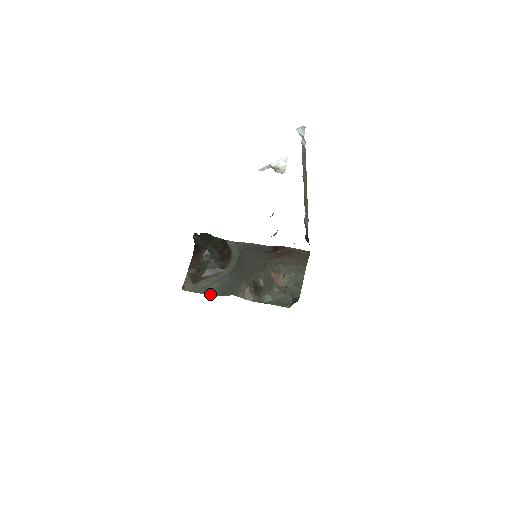
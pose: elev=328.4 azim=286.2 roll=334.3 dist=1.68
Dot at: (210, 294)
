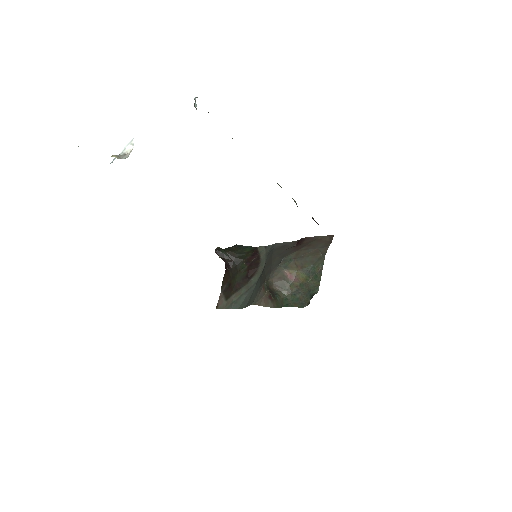
Dot at: (238, 308)
